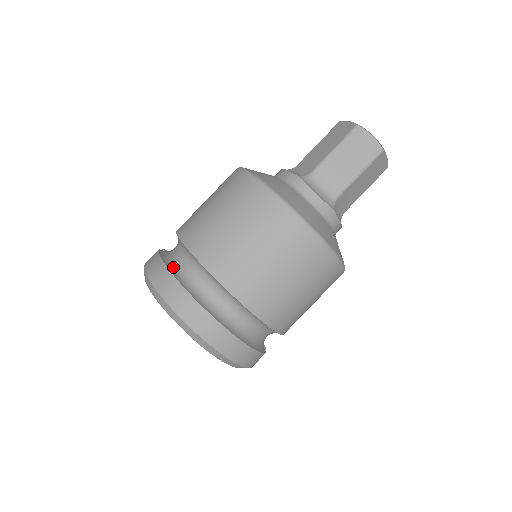
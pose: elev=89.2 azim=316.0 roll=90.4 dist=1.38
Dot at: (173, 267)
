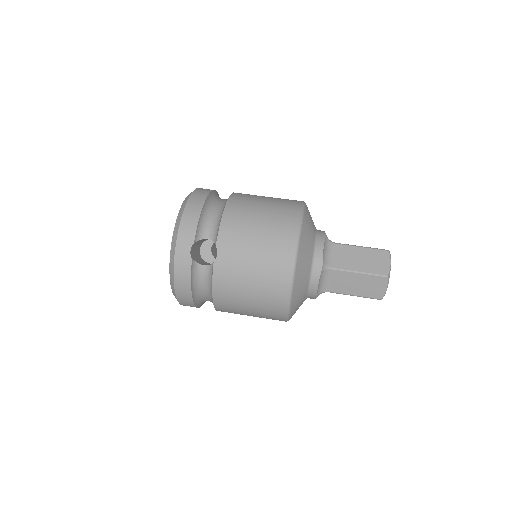
Dot at: occluded
